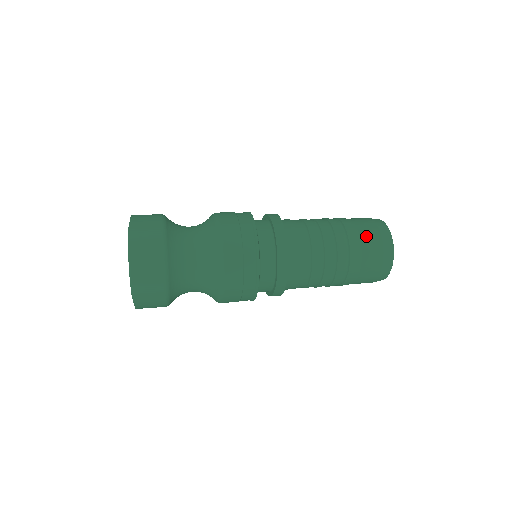
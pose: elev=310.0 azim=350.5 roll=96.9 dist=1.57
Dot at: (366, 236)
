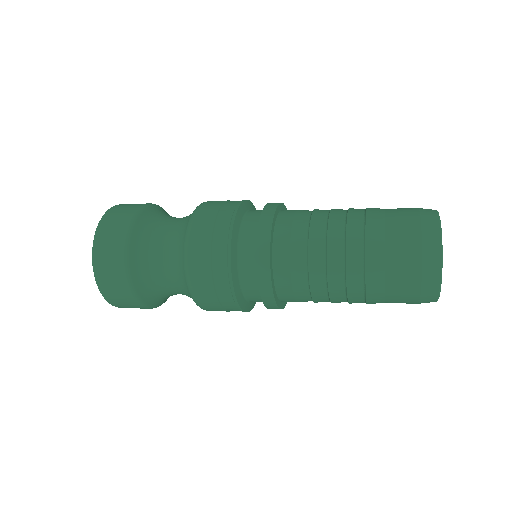
Dot at: (395, 218)
